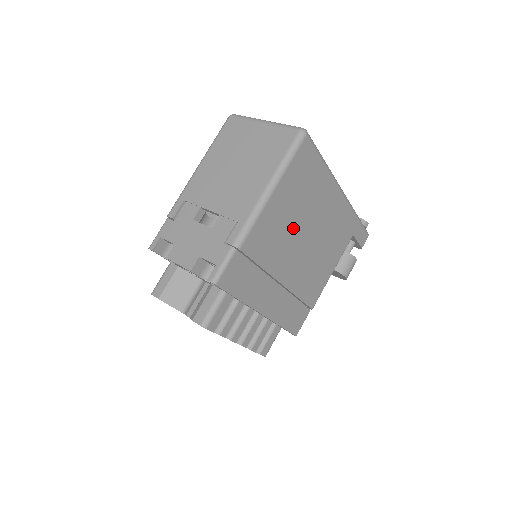
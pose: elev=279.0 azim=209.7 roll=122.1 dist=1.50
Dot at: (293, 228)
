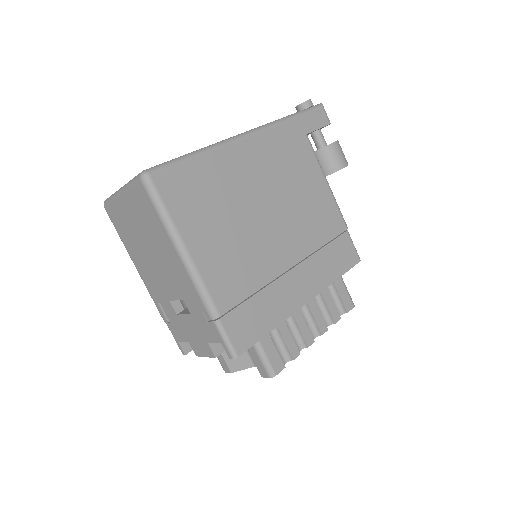
Dot at: (242, 230)
